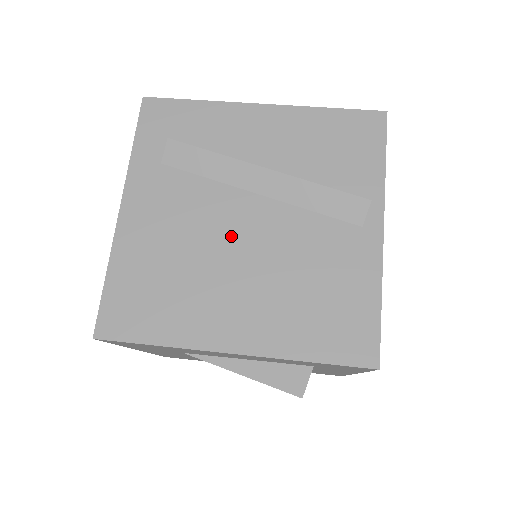
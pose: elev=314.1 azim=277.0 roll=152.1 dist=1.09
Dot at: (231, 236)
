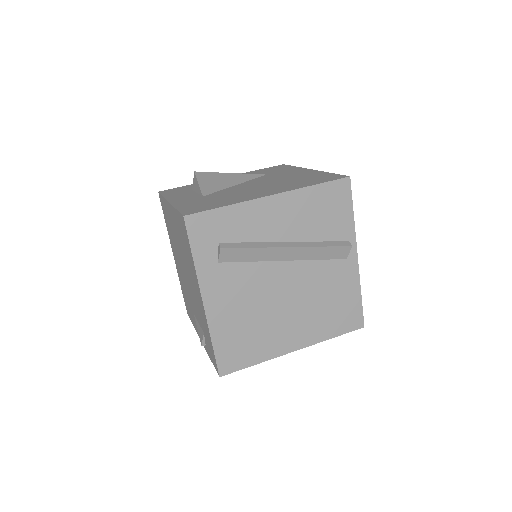
Dot at: (277, 292)
